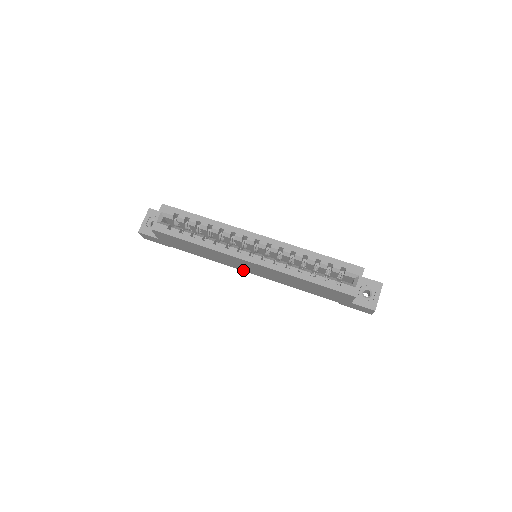
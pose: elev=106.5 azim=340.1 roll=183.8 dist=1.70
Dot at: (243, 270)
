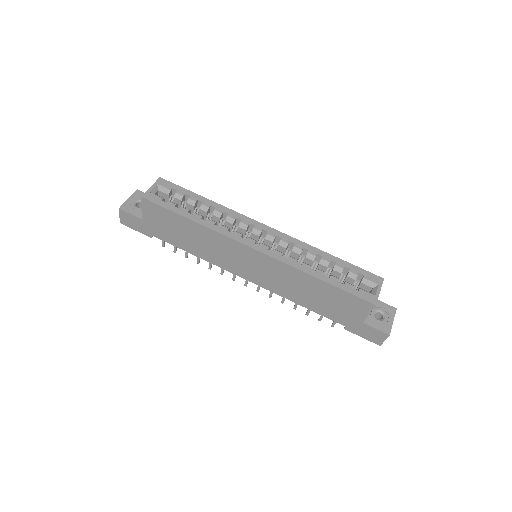
Dot at: (236, 273)
